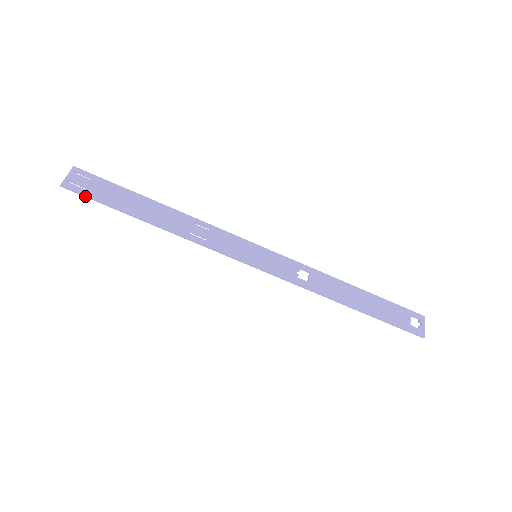
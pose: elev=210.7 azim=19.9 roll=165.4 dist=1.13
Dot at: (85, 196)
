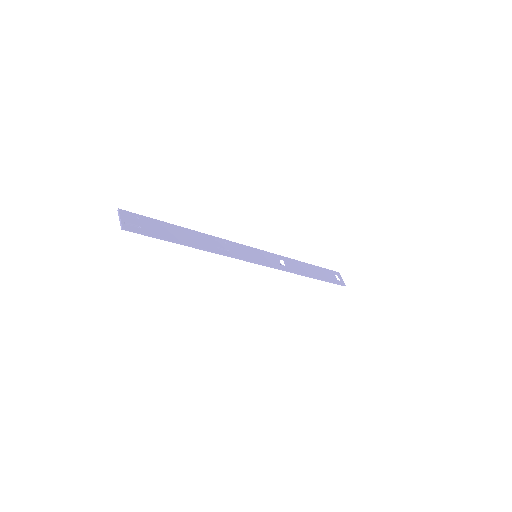
Dot at: (142, 234)
